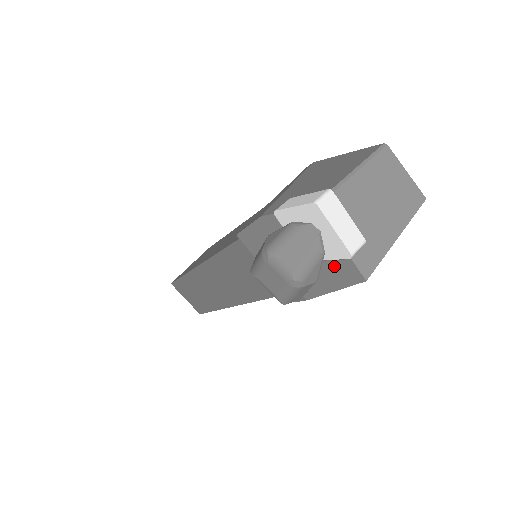
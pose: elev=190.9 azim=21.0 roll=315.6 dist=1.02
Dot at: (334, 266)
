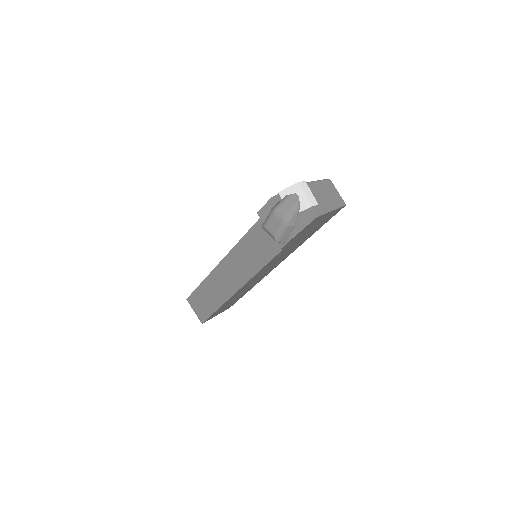
Dot at: (303, 214)
